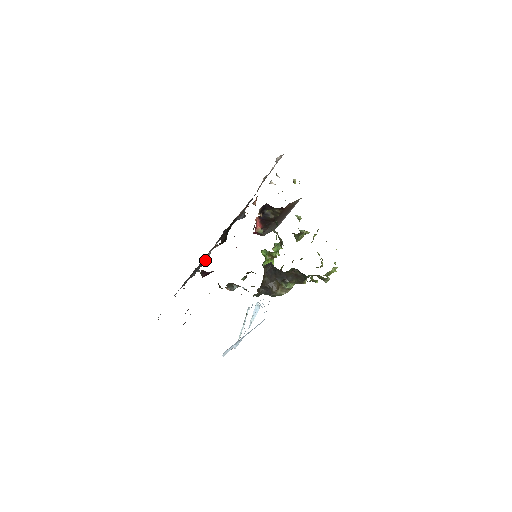
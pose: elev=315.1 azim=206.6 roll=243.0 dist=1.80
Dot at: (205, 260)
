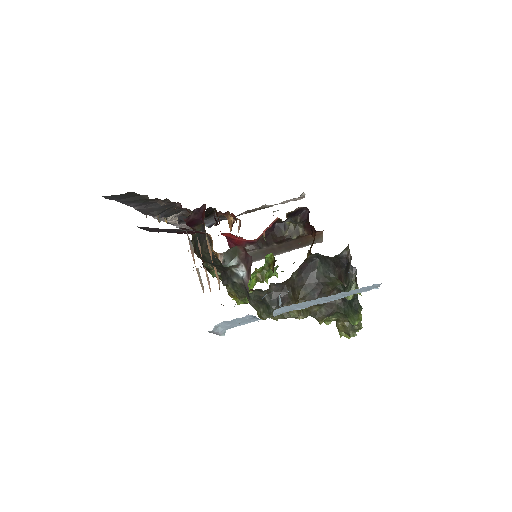
Dot at: occluded
